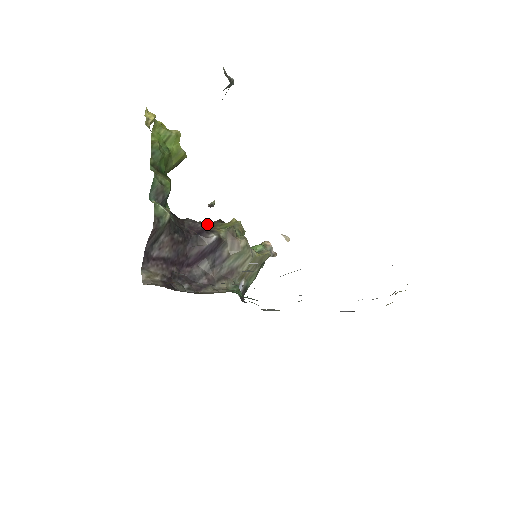
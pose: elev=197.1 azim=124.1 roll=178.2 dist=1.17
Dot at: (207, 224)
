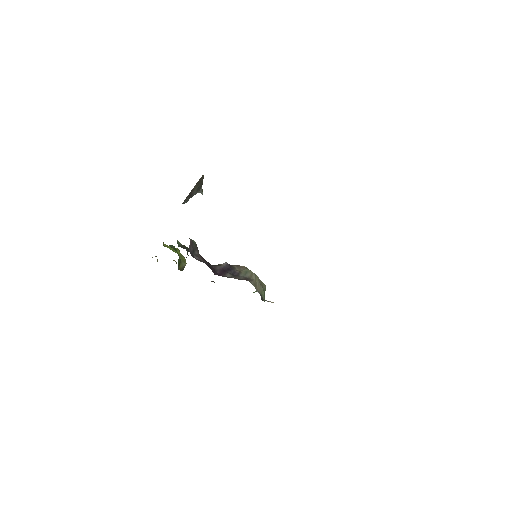
Dot at: occluded
